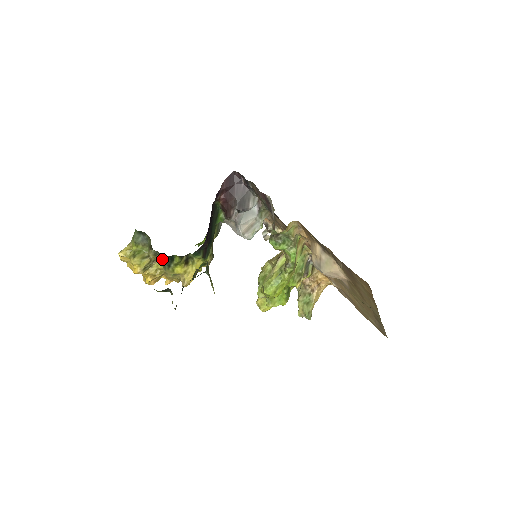
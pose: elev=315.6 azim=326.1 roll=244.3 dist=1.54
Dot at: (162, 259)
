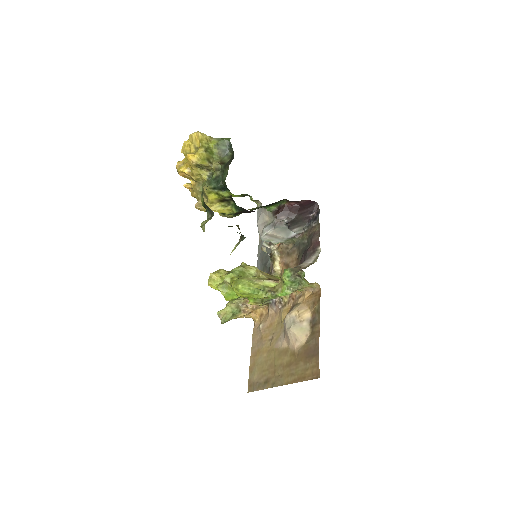
Dot at: (217, 179)
